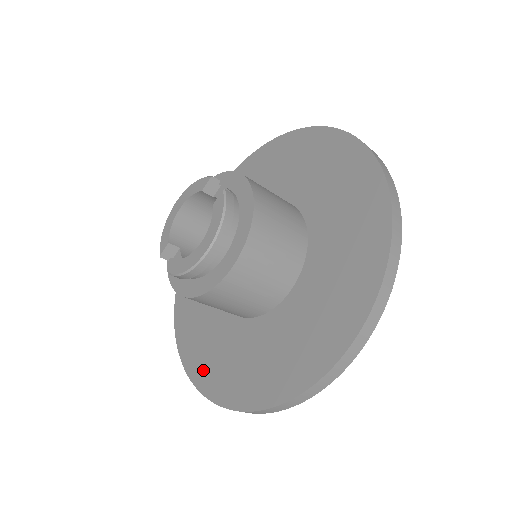
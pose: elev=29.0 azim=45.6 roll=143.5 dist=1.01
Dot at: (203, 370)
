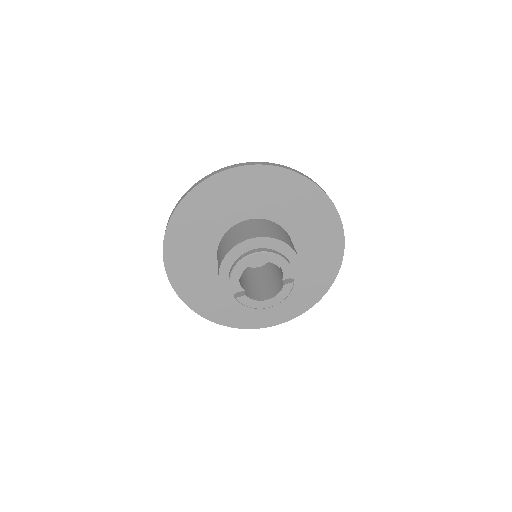
Dot at: (187, 290)
